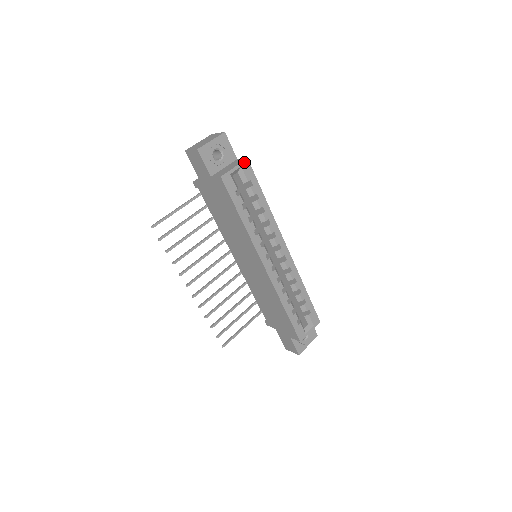
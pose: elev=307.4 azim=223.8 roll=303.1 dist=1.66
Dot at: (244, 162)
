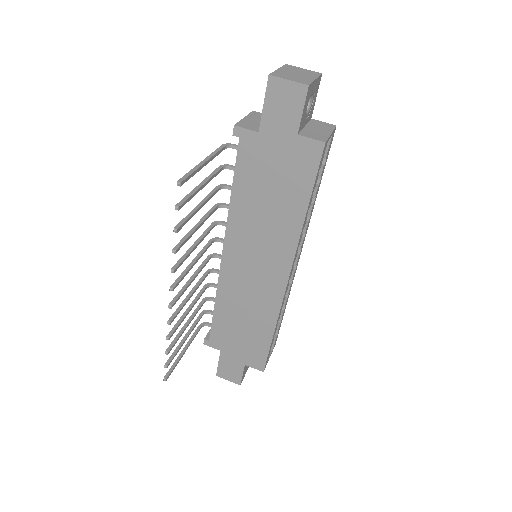
Dot at: (334, 130)
